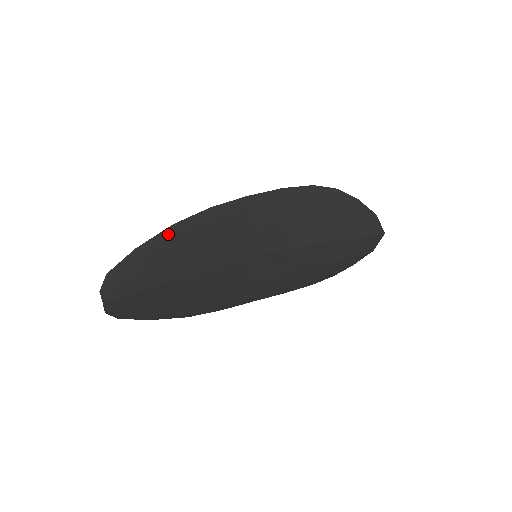
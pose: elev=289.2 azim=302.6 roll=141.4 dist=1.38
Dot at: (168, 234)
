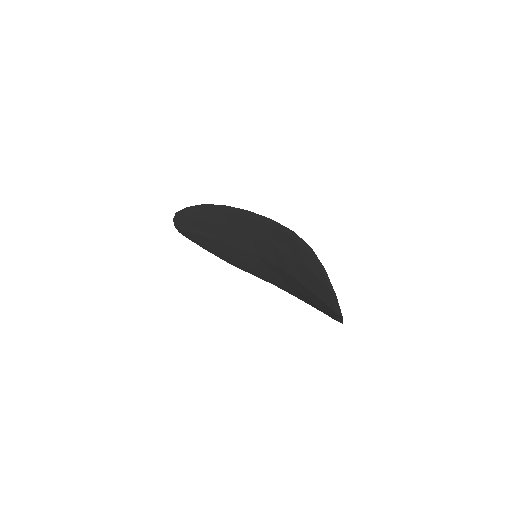
Dot at: (201, 208)
